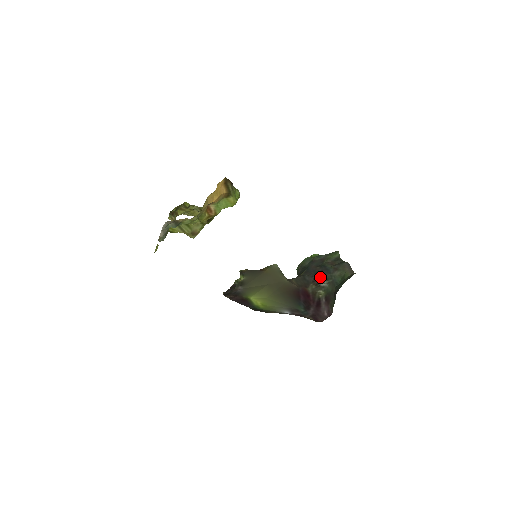
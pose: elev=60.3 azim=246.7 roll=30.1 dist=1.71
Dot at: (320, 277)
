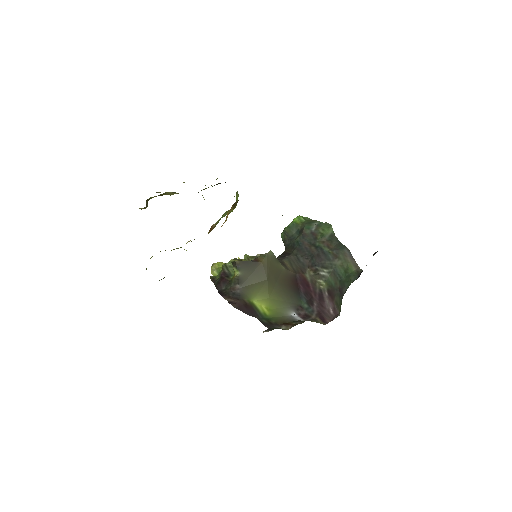
Dot at: (318, 263)
